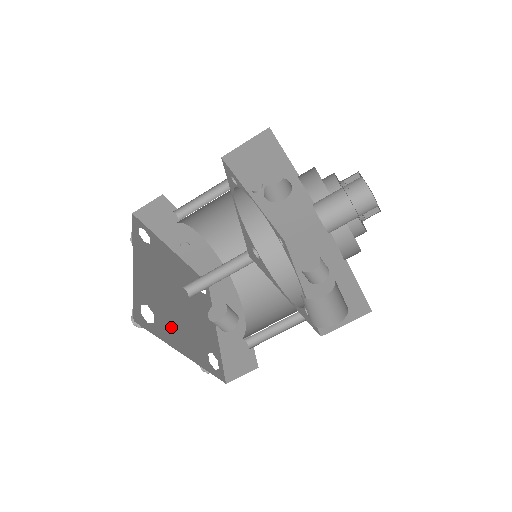
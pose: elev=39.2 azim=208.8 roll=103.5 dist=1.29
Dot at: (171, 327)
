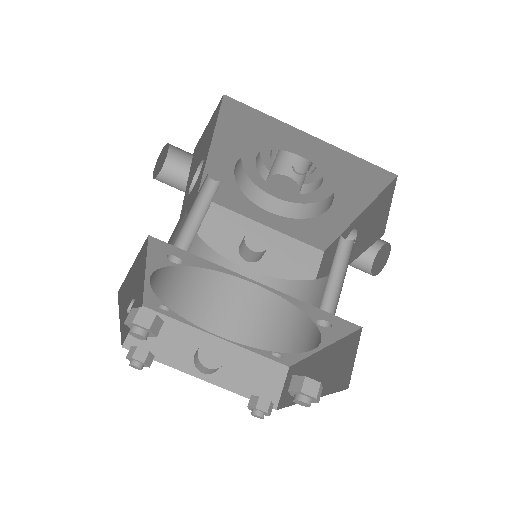
Dot at: occluded
